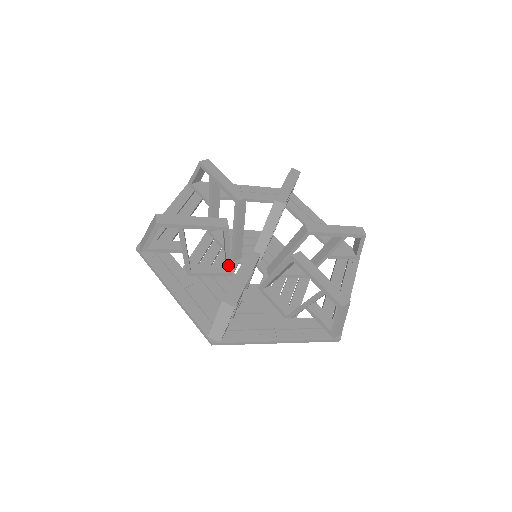
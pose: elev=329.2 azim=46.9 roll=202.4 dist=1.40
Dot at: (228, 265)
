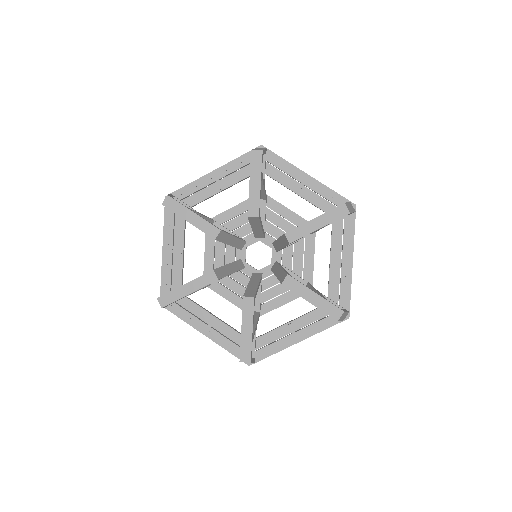
Dot at: occluded
